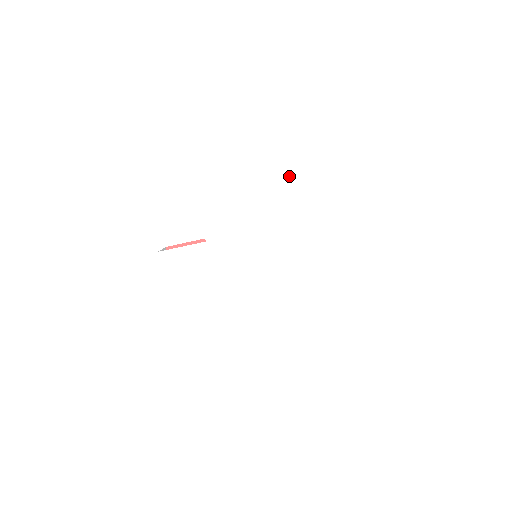
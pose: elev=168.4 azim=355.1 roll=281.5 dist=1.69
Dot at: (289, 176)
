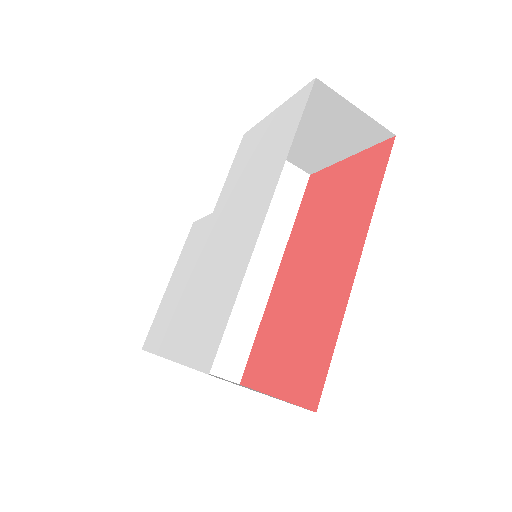
Dot at: (285, 132)
